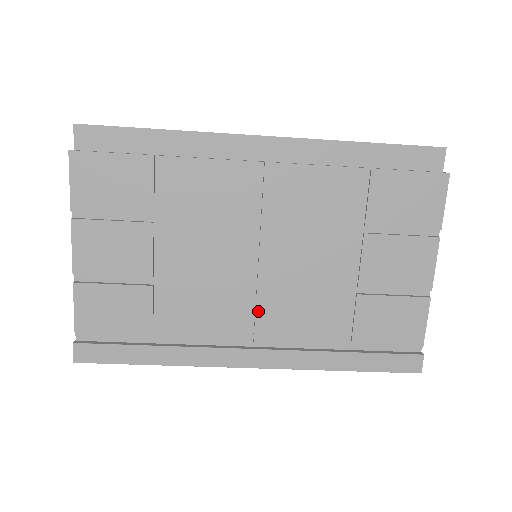
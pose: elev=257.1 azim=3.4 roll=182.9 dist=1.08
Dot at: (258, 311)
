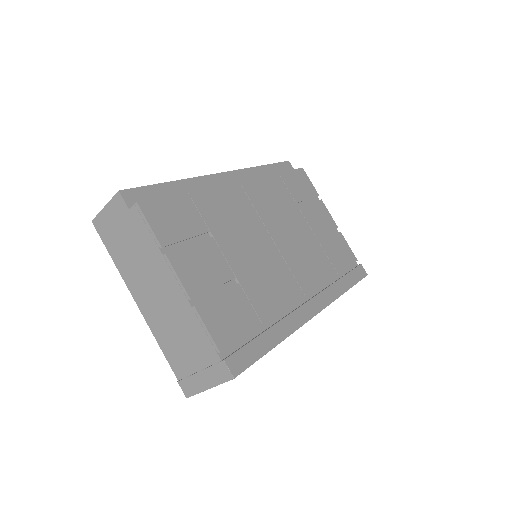
Dot at: (294, 274)
